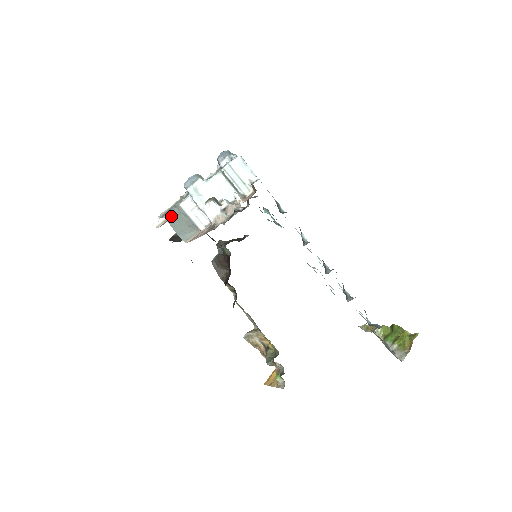
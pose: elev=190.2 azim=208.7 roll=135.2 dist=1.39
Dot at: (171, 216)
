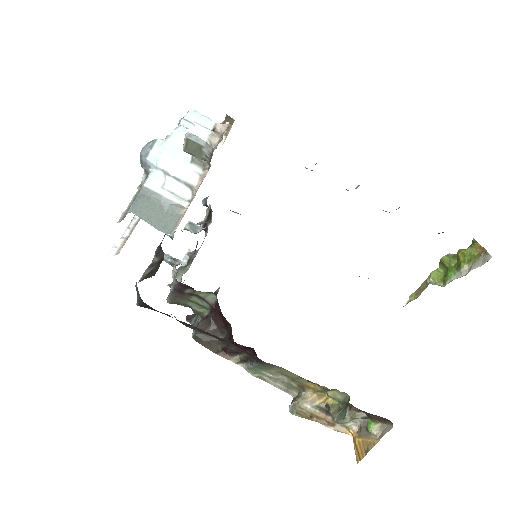
Dot at: (137, 205)
